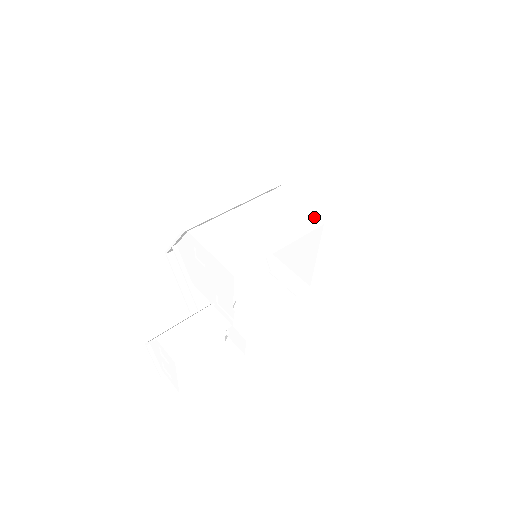
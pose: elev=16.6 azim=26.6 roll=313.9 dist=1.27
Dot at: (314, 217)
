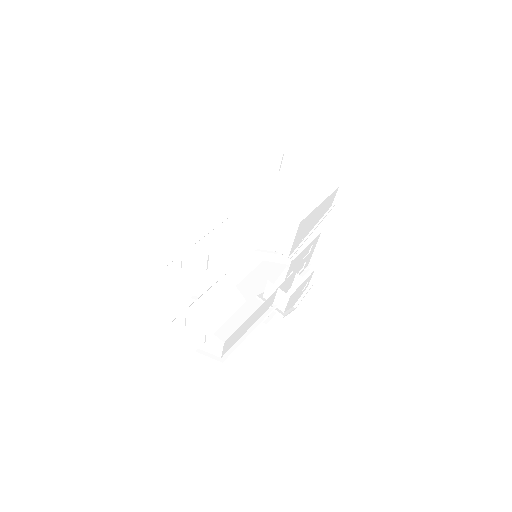
Dot at: (237, 190)
